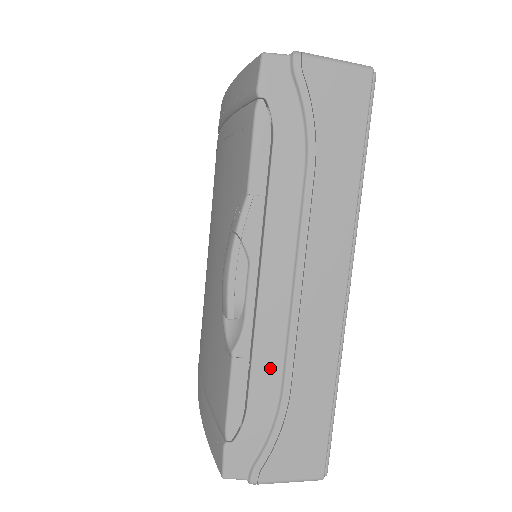
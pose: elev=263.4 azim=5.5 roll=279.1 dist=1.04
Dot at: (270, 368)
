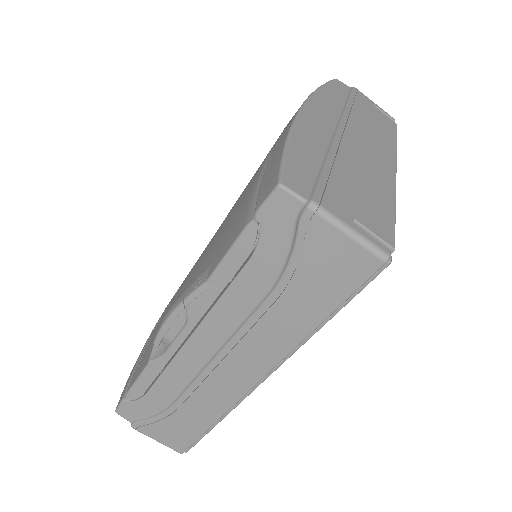
Dot at: (172, 386)
